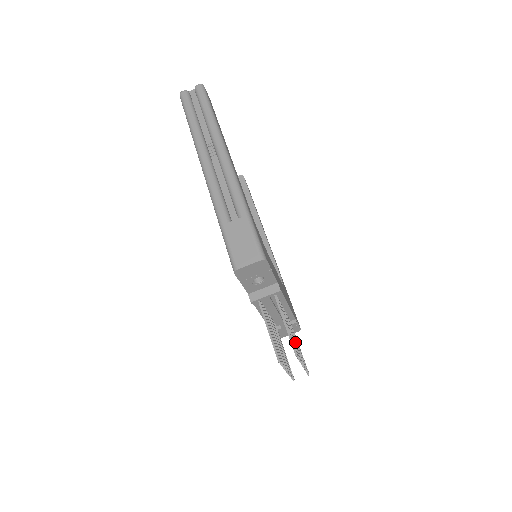
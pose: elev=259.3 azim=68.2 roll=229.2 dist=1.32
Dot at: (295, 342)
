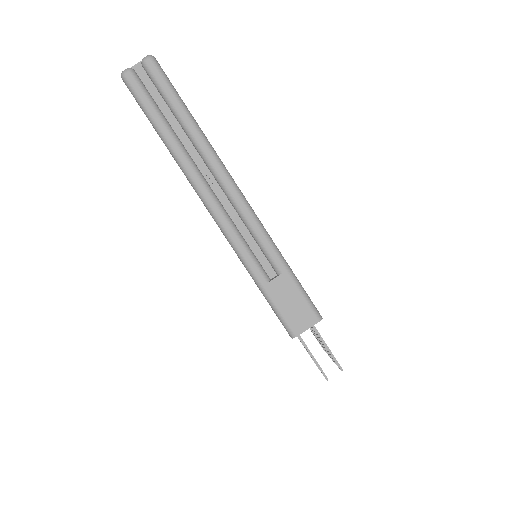
Dot at: occluded
